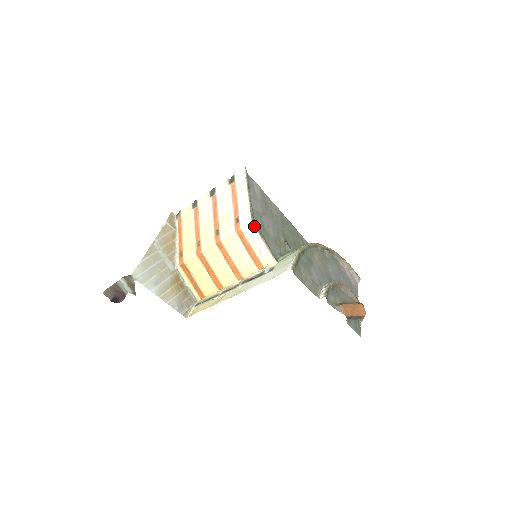
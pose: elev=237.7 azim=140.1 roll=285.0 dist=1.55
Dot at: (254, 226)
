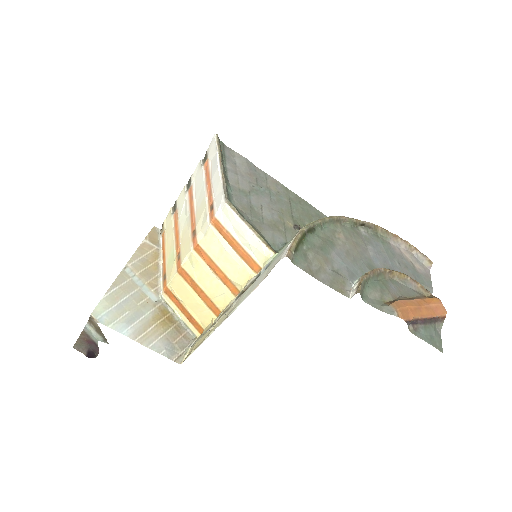
Dot at: (230, 207)
